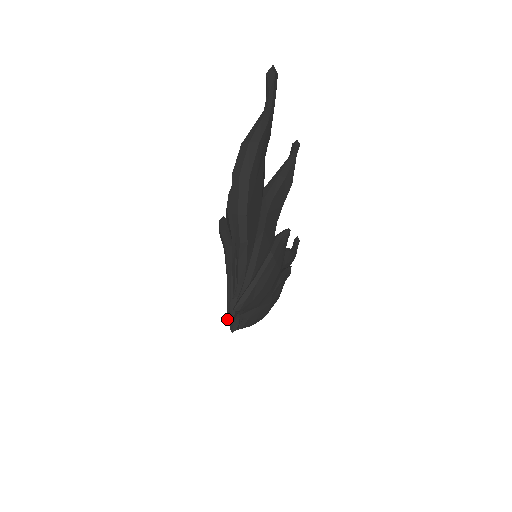
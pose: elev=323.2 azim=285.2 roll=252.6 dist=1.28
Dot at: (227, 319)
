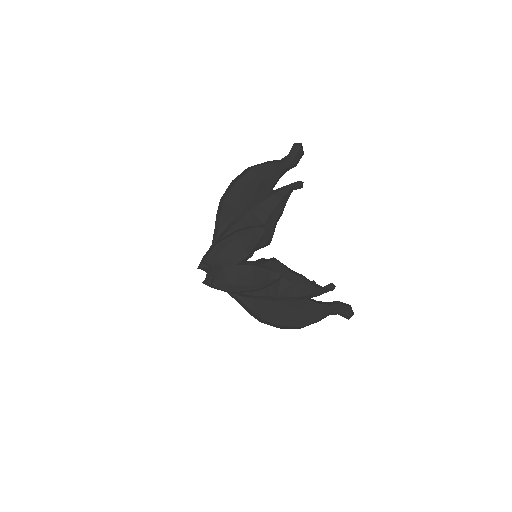
Dot at: (199, 268)
